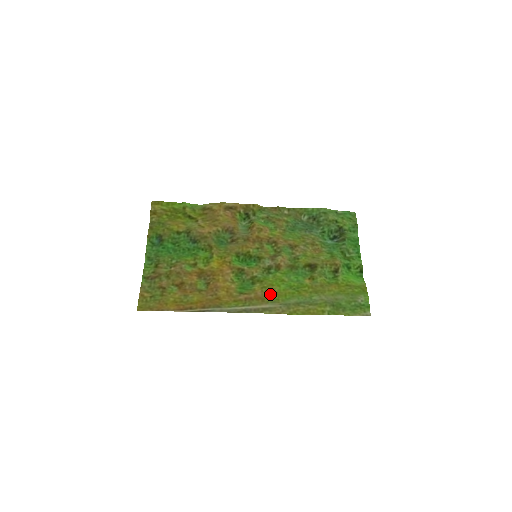
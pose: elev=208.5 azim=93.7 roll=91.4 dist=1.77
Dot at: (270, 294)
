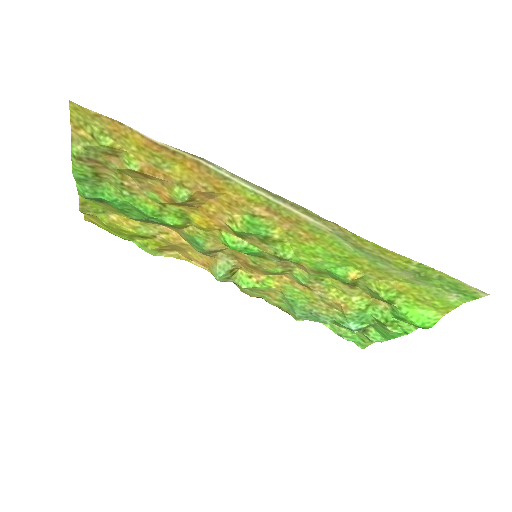
Dot at: (305, 233)
